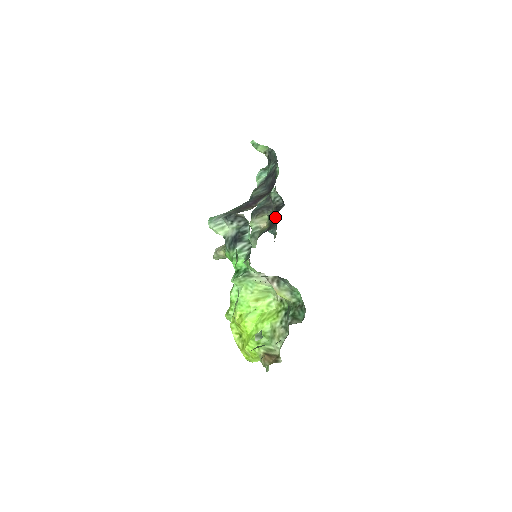
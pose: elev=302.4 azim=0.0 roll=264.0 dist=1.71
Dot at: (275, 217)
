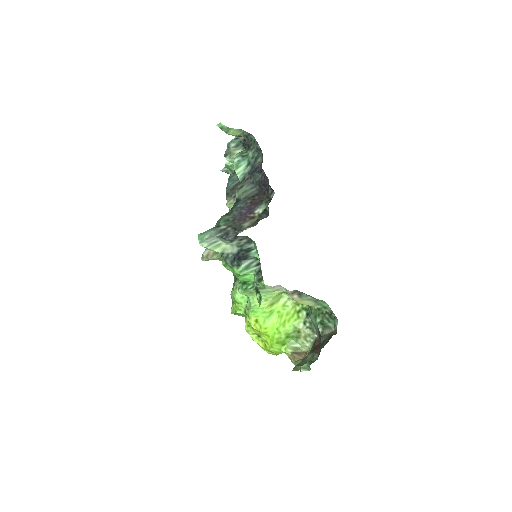
Dot at: occluded
